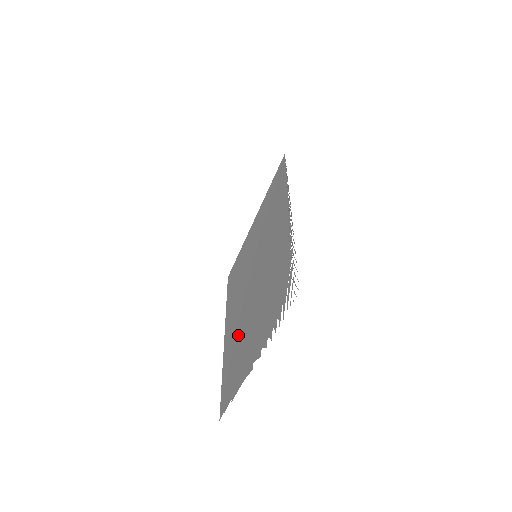
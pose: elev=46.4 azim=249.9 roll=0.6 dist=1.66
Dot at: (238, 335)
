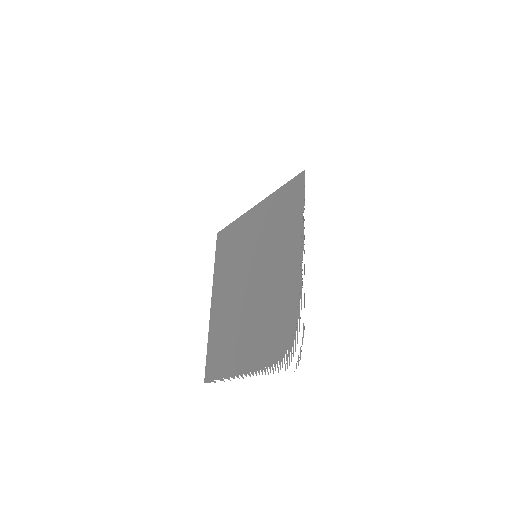
Dot at: (229, 322)
